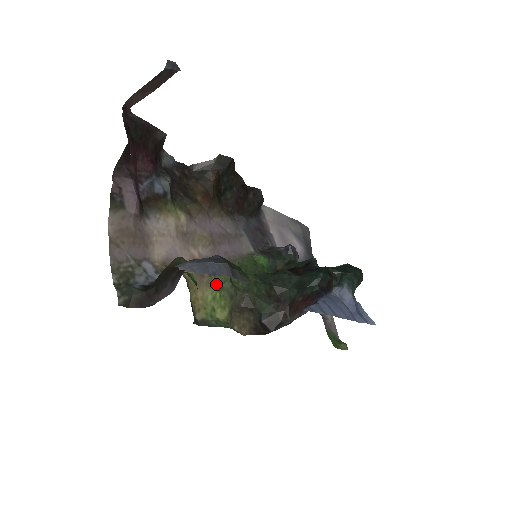
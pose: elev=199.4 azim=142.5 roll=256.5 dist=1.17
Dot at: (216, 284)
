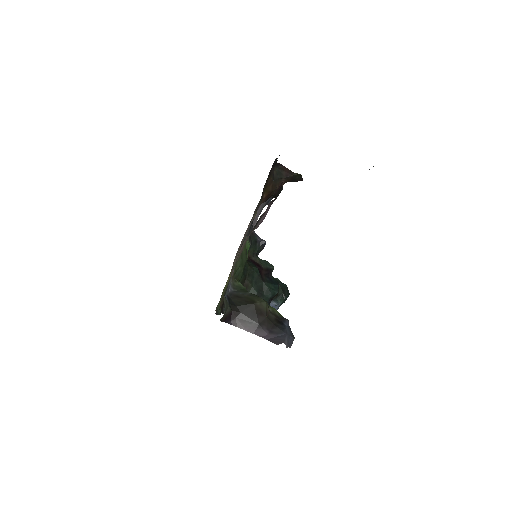
Dot at: occluded
